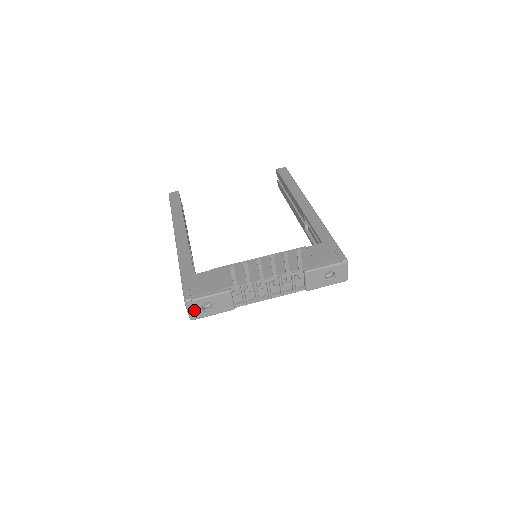
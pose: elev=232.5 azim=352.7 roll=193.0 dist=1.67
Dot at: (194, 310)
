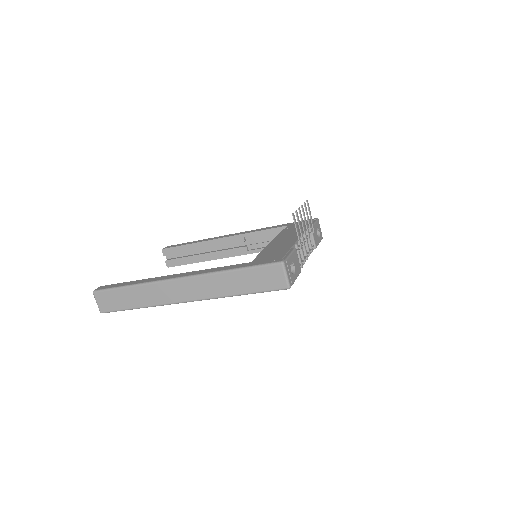
Dot at: (287, 276)
